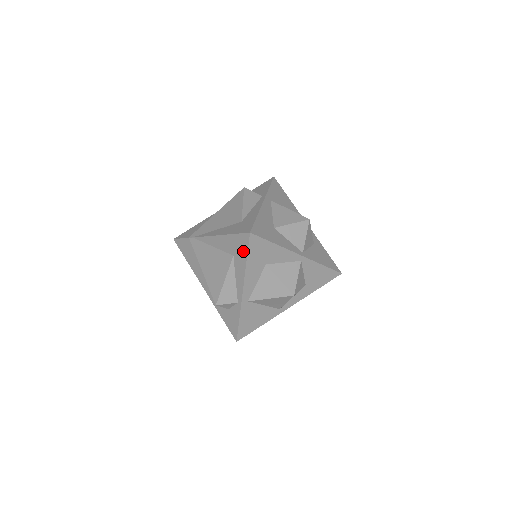
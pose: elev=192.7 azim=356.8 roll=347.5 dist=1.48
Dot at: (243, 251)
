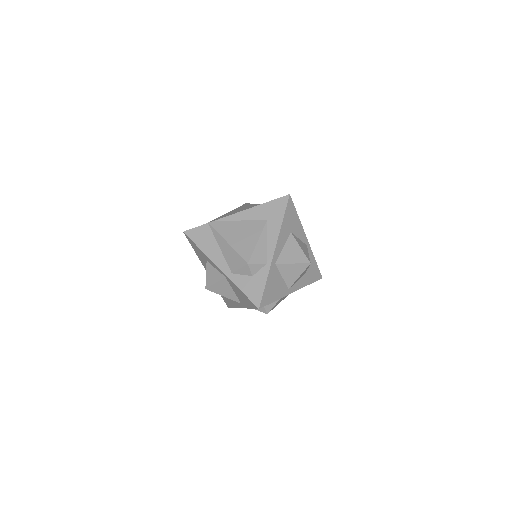
Dot at: (280, 212)
